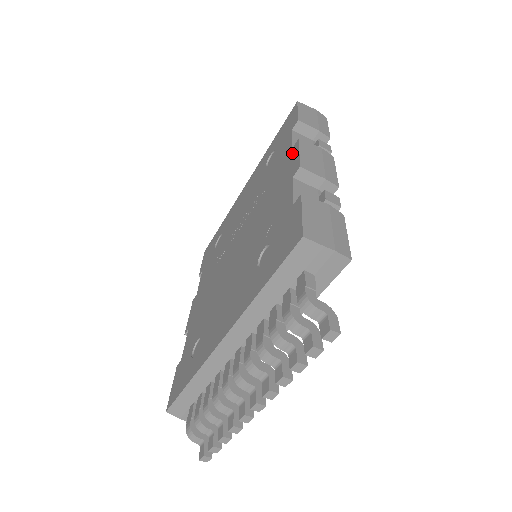
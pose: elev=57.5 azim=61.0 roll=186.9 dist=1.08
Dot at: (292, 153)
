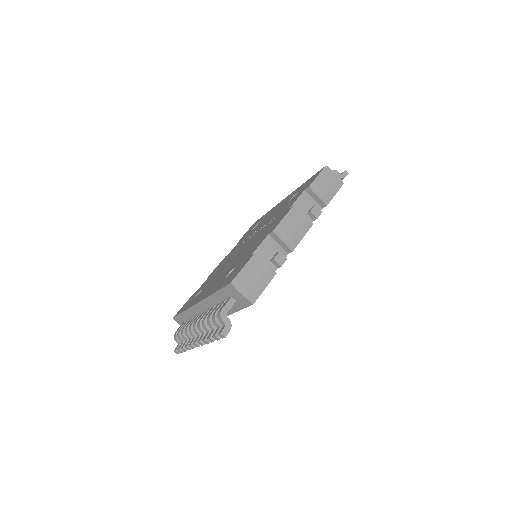
Dot at: (285, 213)
